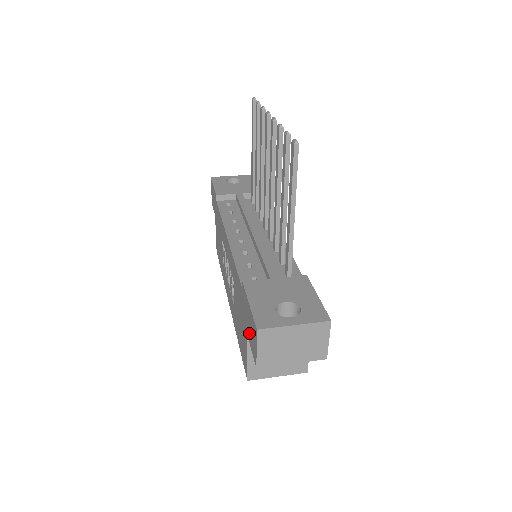
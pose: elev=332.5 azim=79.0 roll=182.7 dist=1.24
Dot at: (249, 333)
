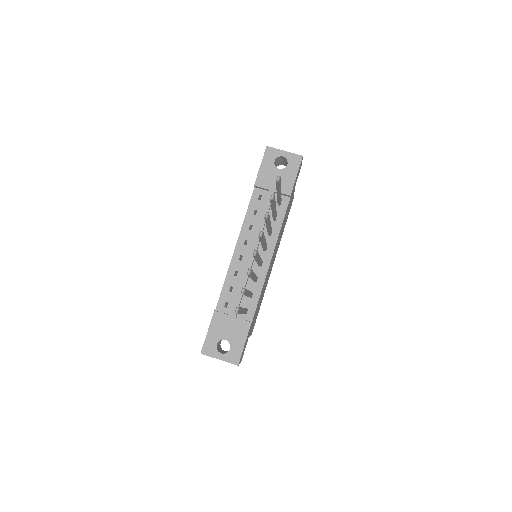
Dot at: occluded
